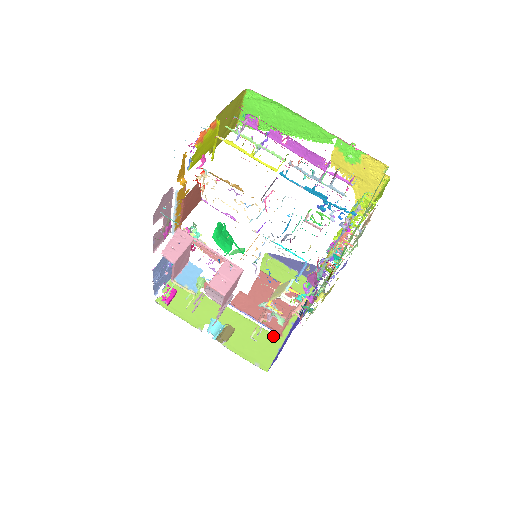
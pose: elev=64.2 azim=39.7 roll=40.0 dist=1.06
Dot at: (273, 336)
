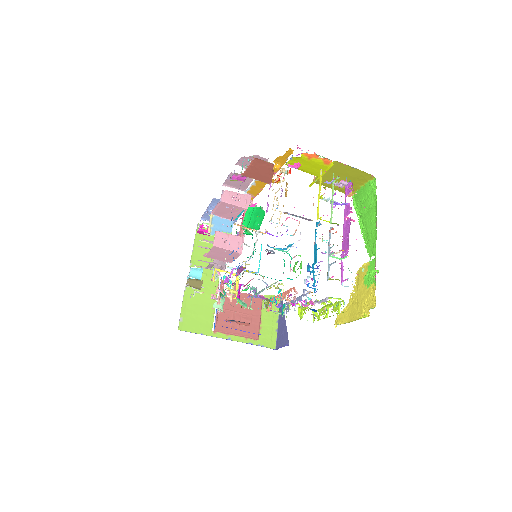
Dot at: (211, 325)
